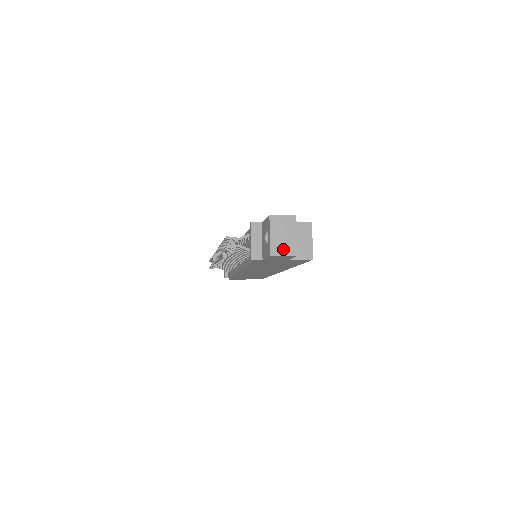
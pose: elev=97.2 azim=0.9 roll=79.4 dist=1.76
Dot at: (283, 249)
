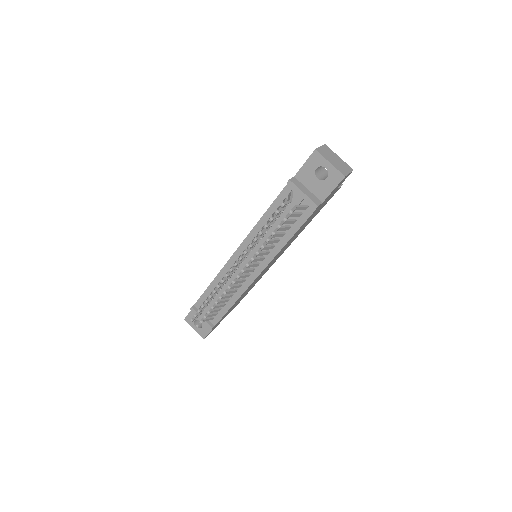
Dot at: (344, 169)
